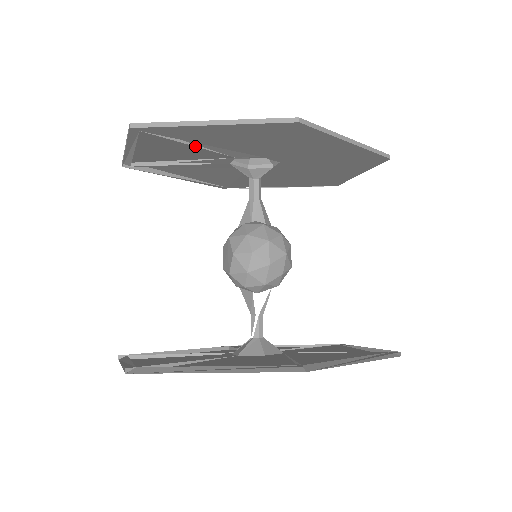
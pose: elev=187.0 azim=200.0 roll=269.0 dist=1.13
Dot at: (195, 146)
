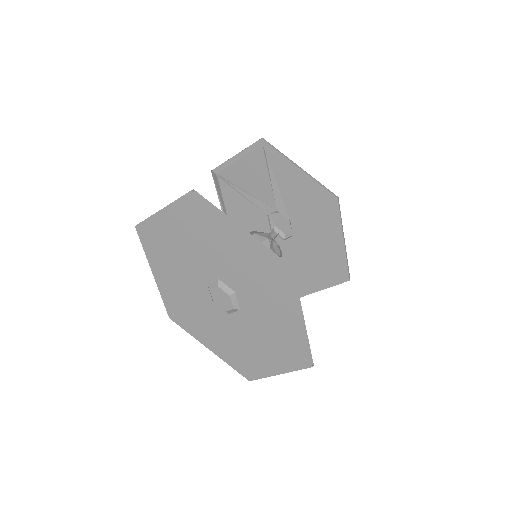
Dot at: (270, 181)
